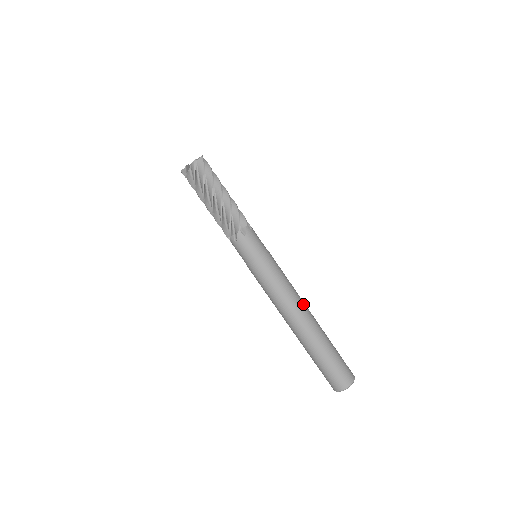
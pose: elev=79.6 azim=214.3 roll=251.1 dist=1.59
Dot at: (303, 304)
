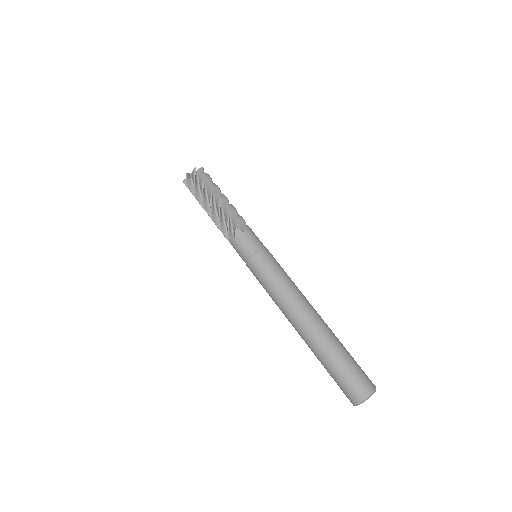
Dot at: occluded
